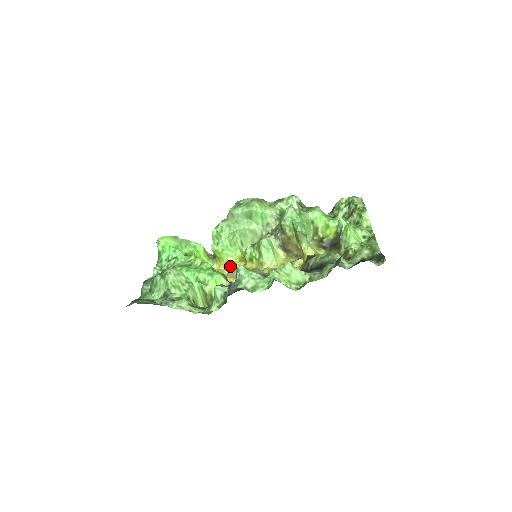
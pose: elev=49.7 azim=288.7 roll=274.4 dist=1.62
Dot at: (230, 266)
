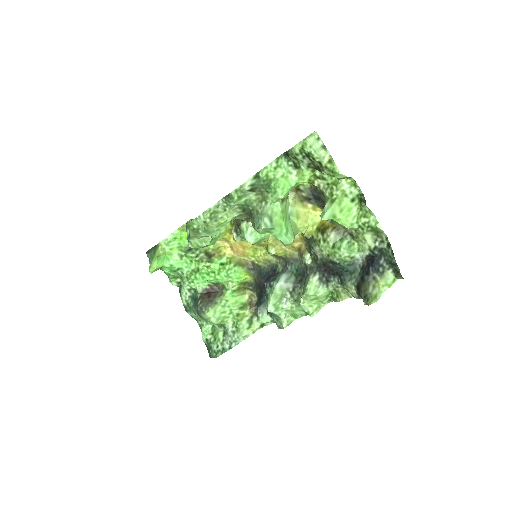
Dot at: (226, 241)
